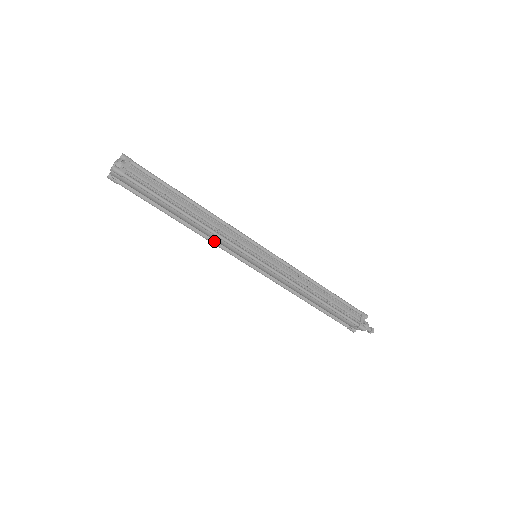
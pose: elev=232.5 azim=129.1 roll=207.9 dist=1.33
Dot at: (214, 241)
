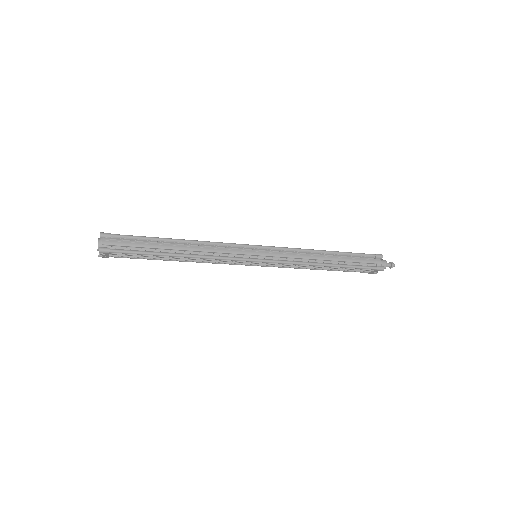
Dot at: occluded
